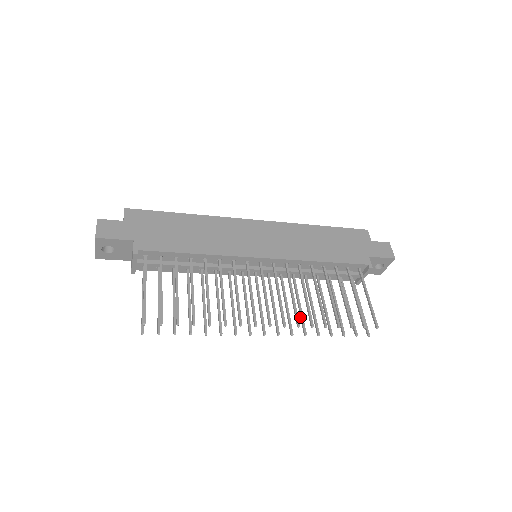
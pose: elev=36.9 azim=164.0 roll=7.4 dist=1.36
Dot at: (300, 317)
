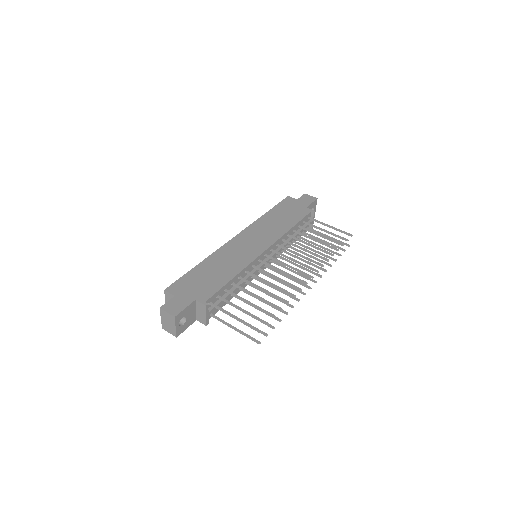
Dot at: occluded
